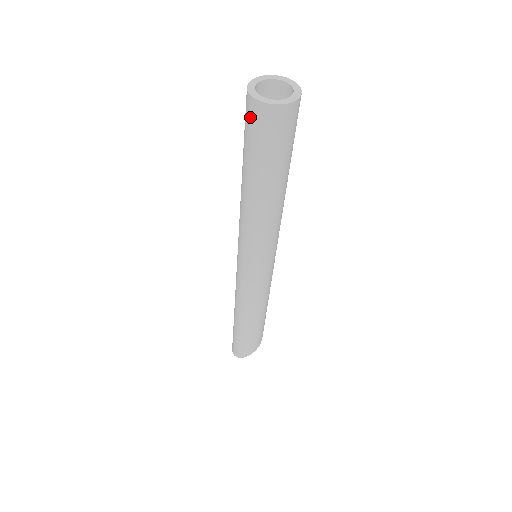
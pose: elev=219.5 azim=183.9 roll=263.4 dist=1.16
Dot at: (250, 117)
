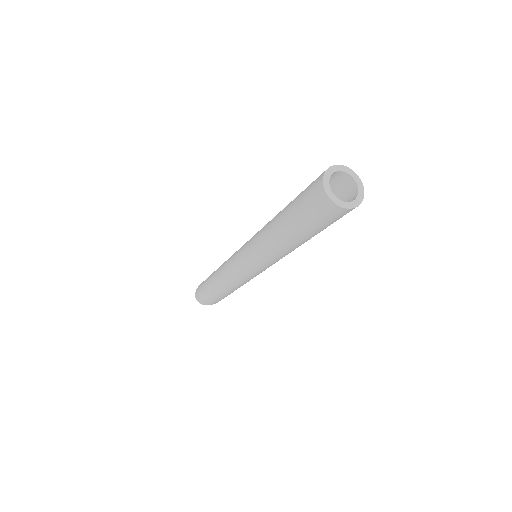
Dot at: (319, 207)
